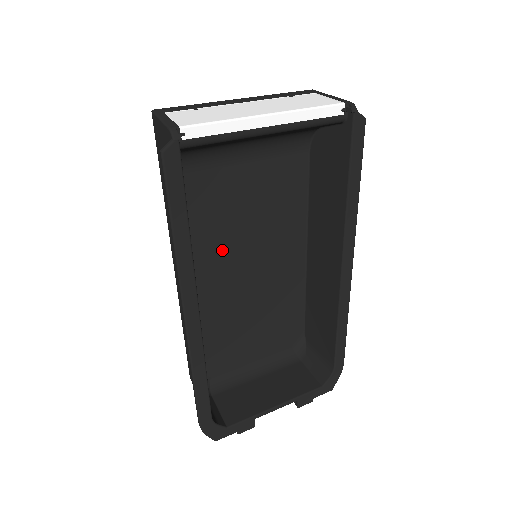
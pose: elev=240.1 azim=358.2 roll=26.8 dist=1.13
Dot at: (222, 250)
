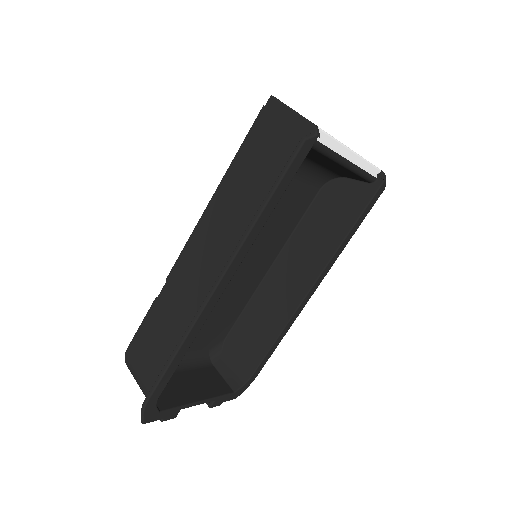
Dot at: occluded
